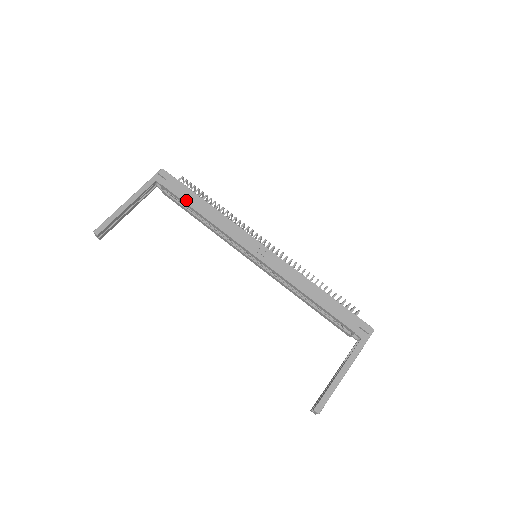
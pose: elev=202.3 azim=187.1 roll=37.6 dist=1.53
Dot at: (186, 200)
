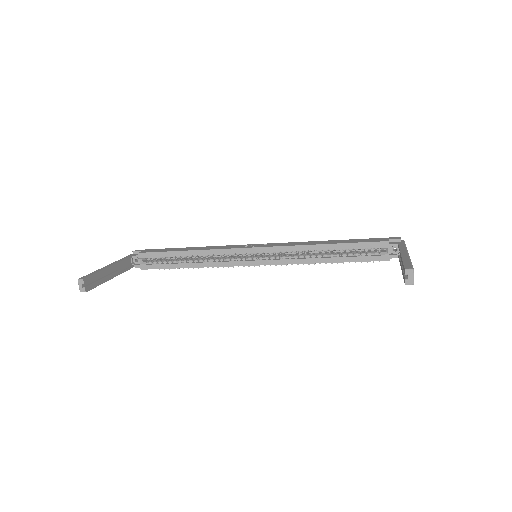
Dot at: (167, 251)
